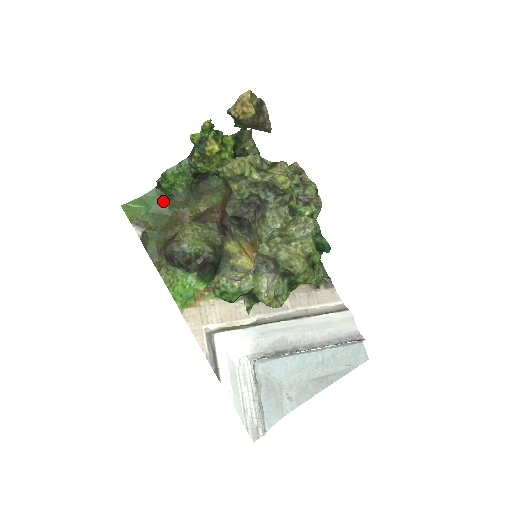
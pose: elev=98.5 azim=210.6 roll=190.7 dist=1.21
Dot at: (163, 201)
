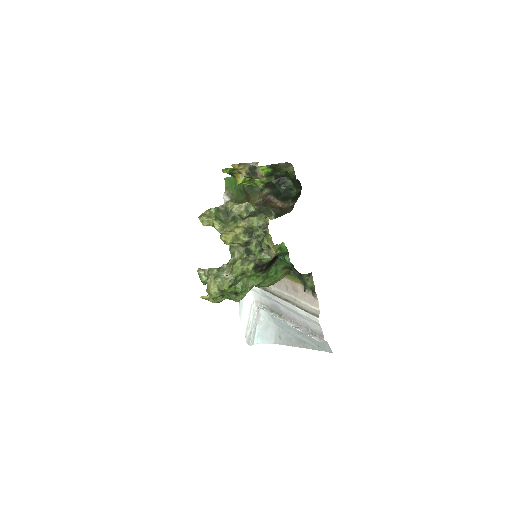
Dot at: occluded
